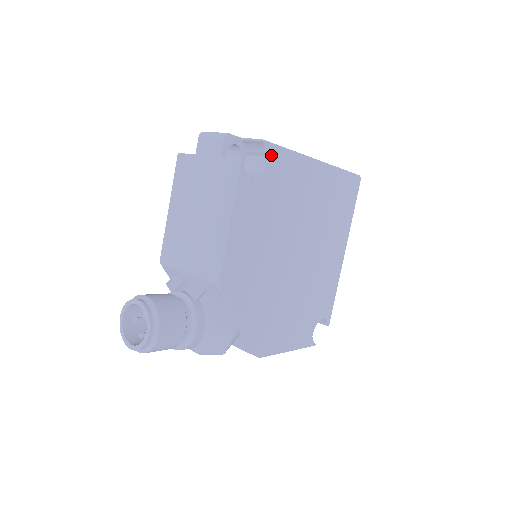
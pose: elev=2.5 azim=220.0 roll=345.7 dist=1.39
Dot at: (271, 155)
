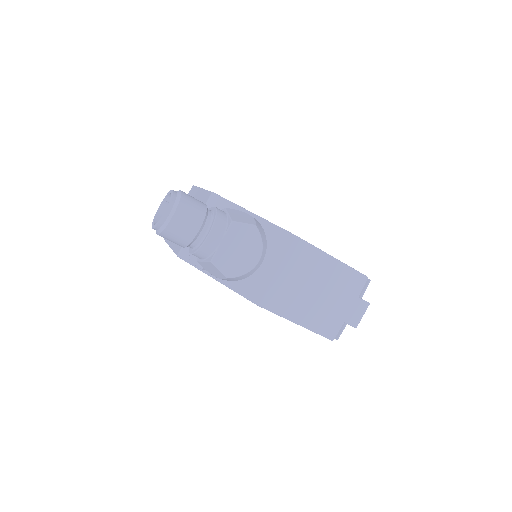
Dot at: occluded
